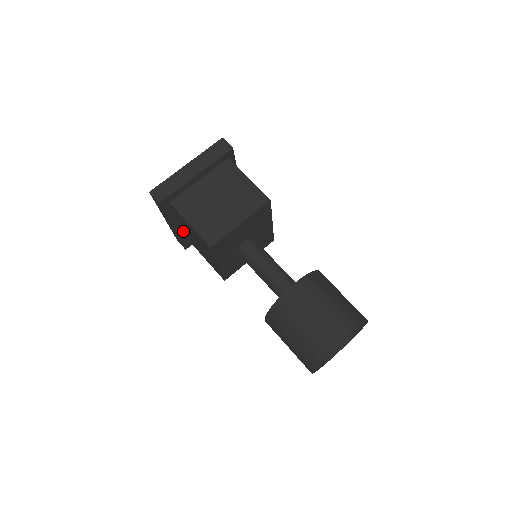
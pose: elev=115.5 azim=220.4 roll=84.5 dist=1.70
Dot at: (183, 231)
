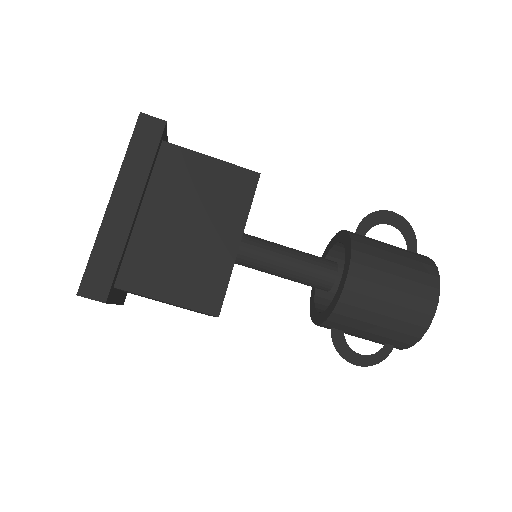
Dot at: occluded
